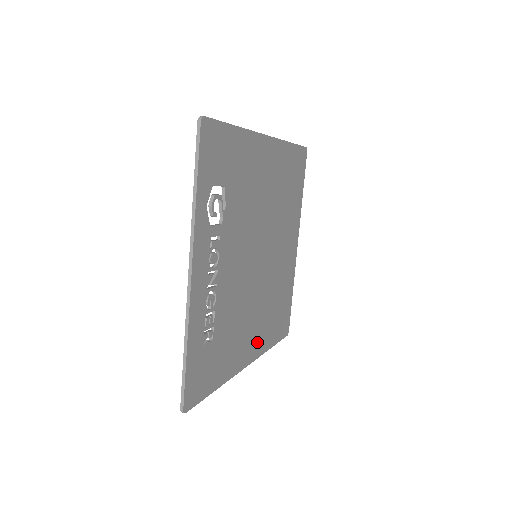
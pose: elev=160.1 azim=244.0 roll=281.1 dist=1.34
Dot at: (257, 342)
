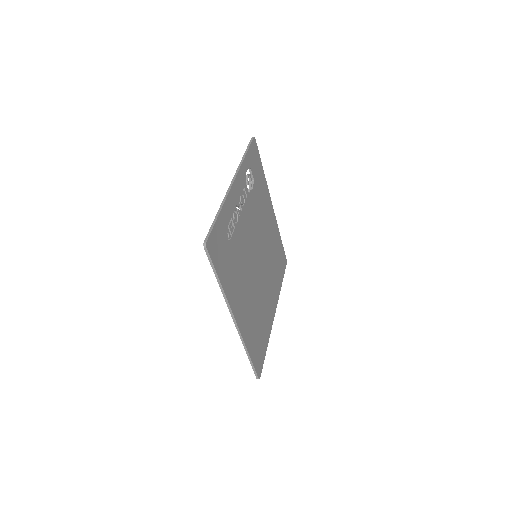
Dot at: (244, 320)
